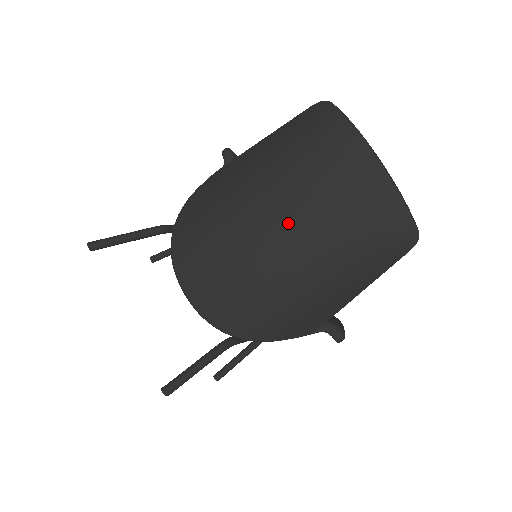
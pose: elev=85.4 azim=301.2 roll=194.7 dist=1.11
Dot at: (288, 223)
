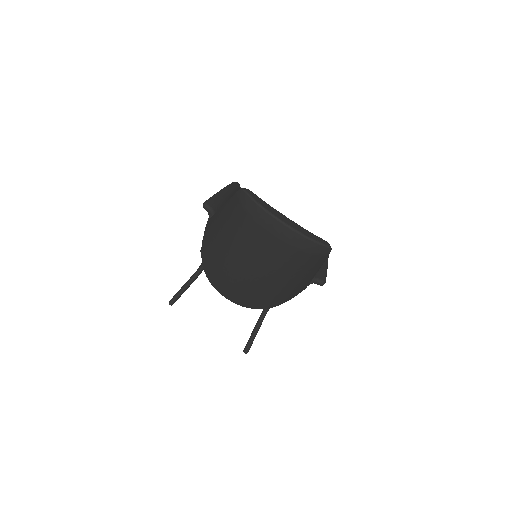
Dot at: (258, 265)
